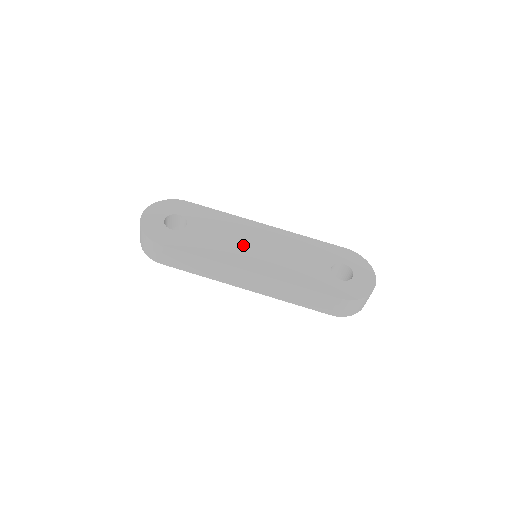
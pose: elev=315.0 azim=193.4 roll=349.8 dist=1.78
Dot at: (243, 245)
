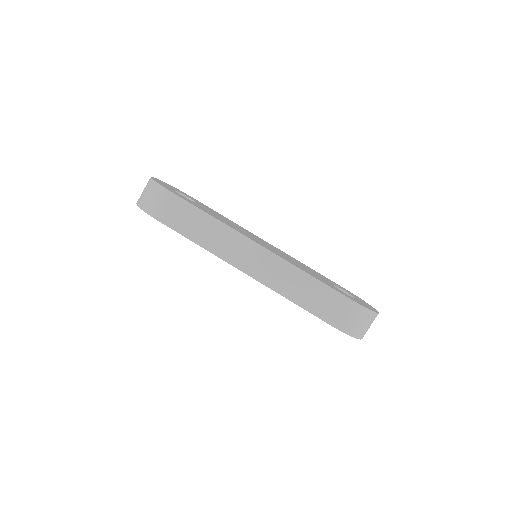
Dot at: (249, 235)
